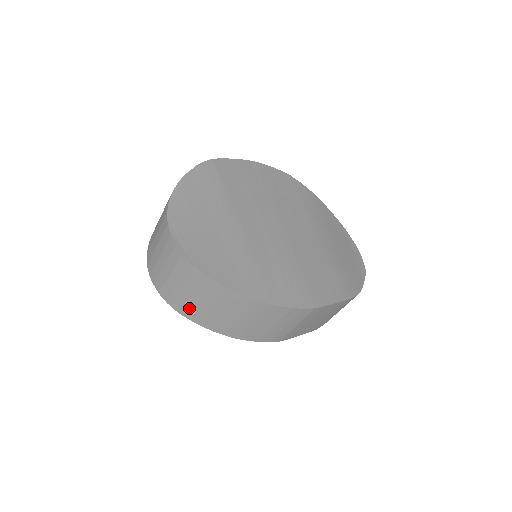
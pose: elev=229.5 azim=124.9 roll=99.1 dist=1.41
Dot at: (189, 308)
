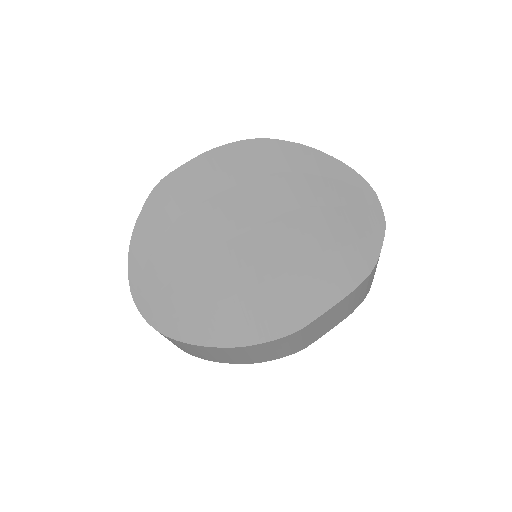
Dot at: (193, 354)
